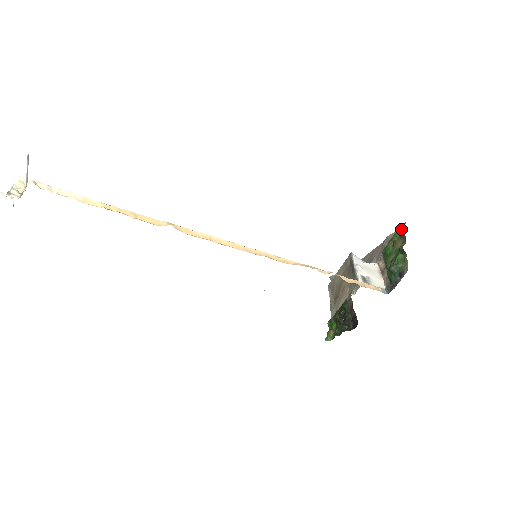
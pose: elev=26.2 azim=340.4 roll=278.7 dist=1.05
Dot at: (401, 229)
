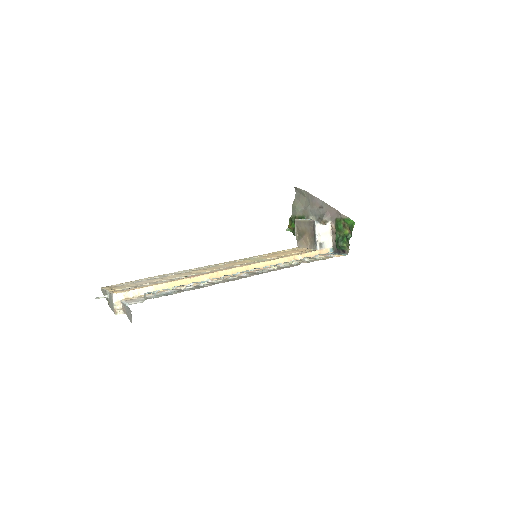
Dot at: (351, 223)
